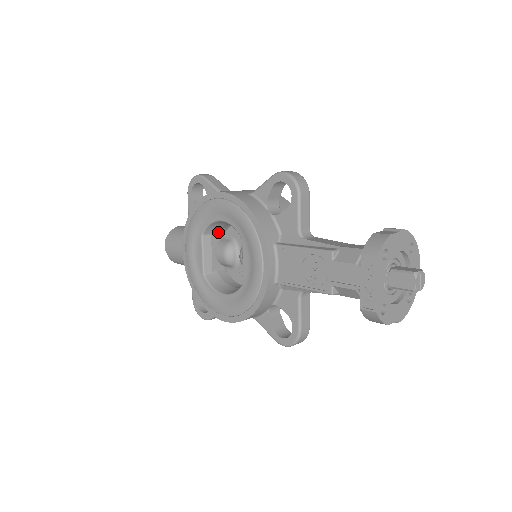
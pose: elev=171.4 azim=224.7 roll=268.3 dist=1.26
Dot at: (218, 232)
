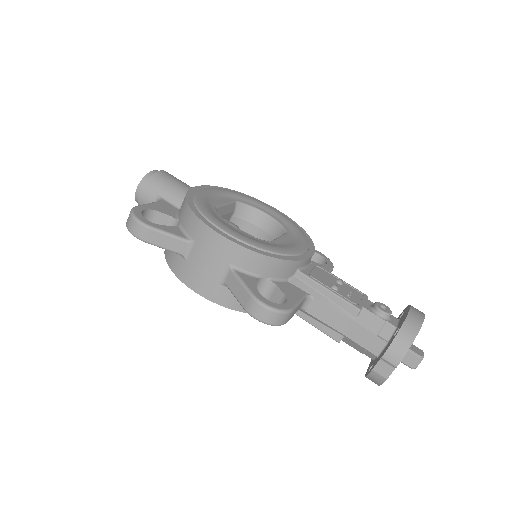
Dot at: occluded
